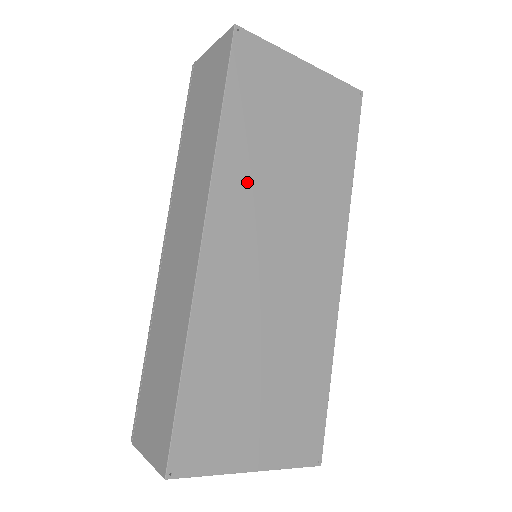
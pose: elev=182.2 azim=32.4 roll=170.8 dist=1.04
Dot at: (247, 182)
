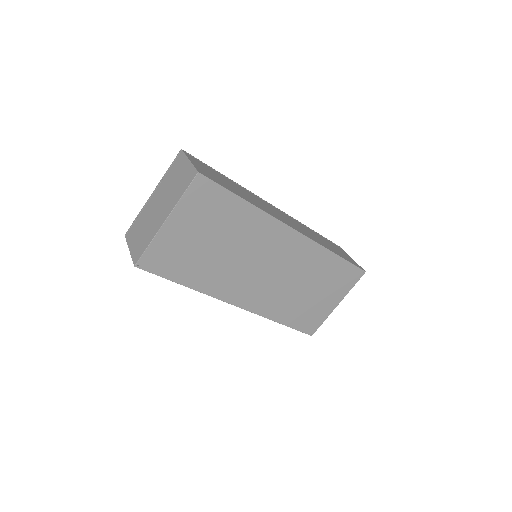
Dot at: (223, 279)
